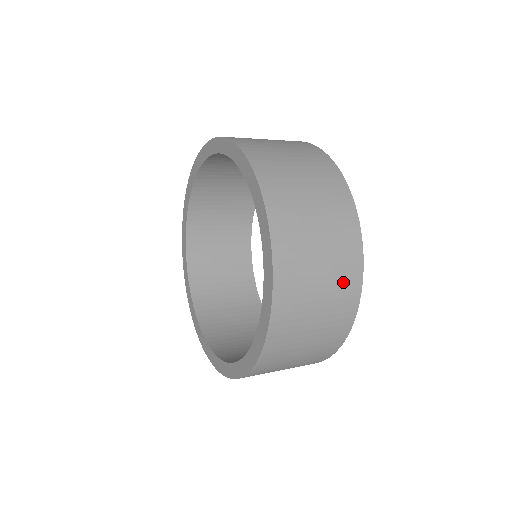
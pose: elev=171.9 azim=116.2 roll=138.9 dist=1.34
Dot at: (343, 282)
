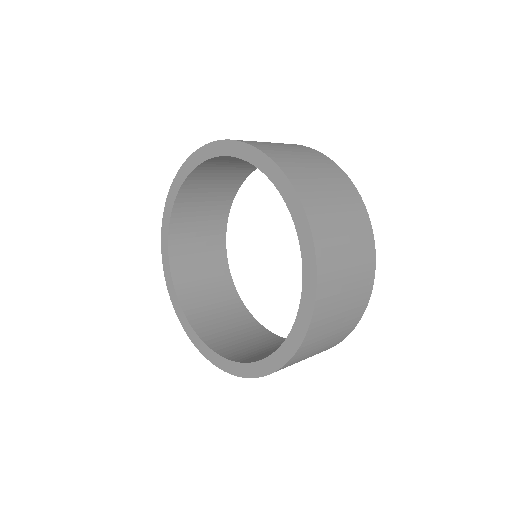
Dot at: (359, 226)
